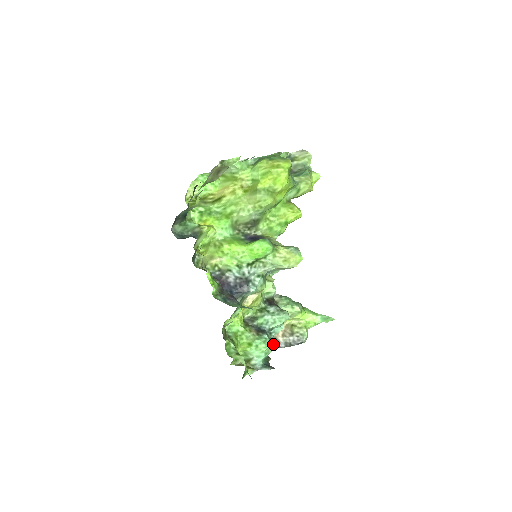
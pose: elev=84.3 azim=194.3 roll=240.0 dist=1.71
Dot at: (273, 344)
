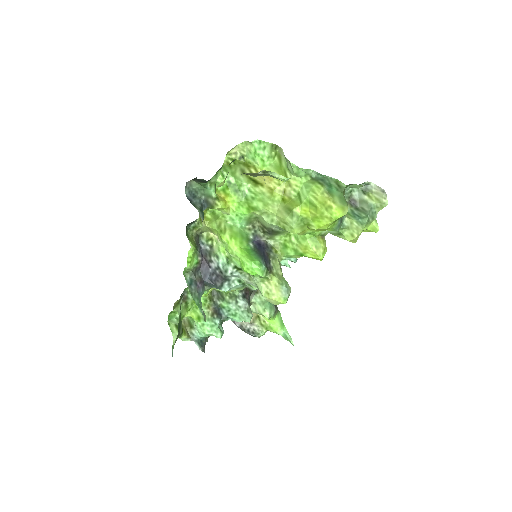
Dot at: (217, 334)
